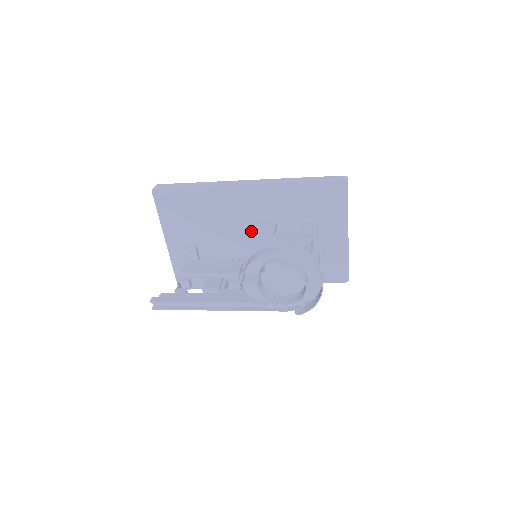
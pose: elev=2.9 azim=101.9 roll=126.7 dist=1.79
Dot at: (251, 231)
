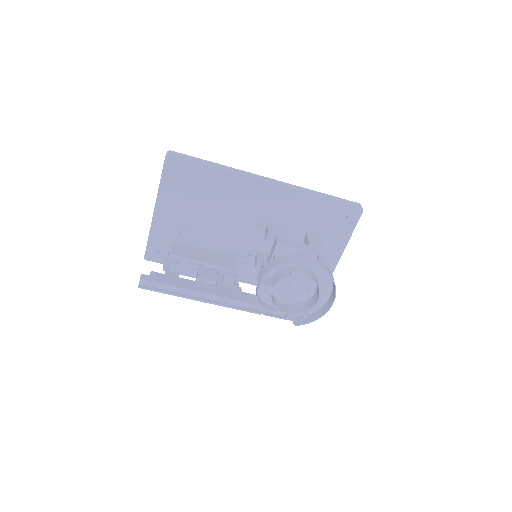
Dot at: (252, 229)
